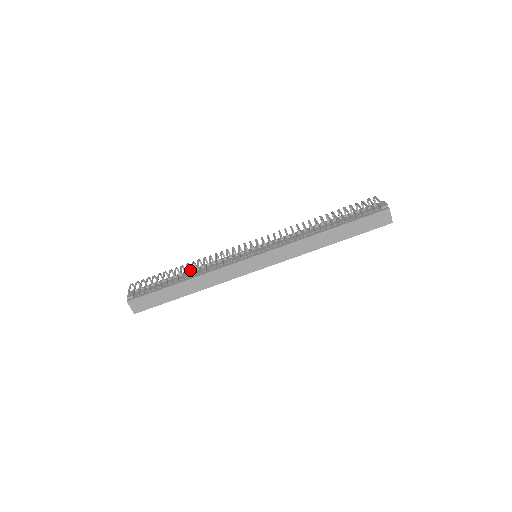
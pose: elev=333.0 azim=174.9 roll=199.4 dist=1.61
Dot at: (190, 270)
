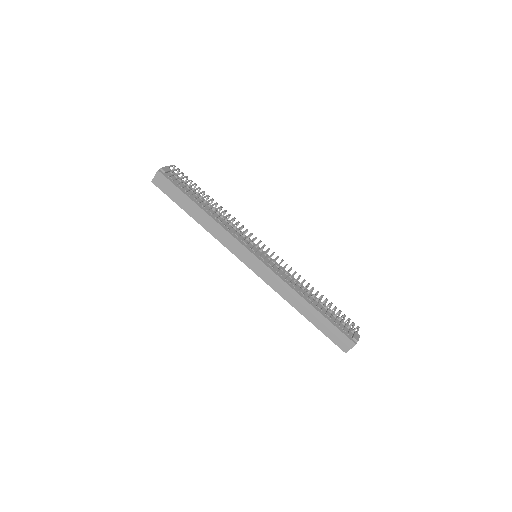
Dot at: (214, 208)
